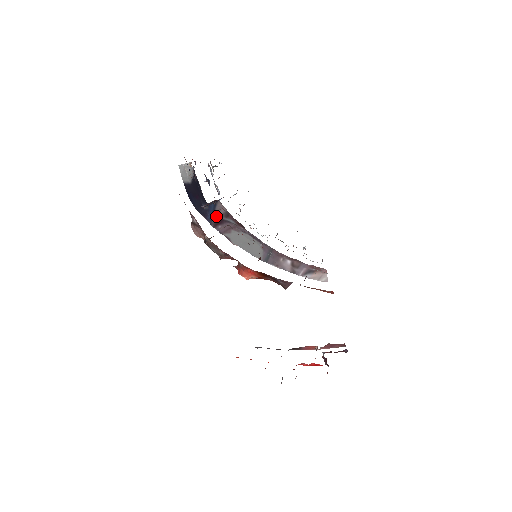
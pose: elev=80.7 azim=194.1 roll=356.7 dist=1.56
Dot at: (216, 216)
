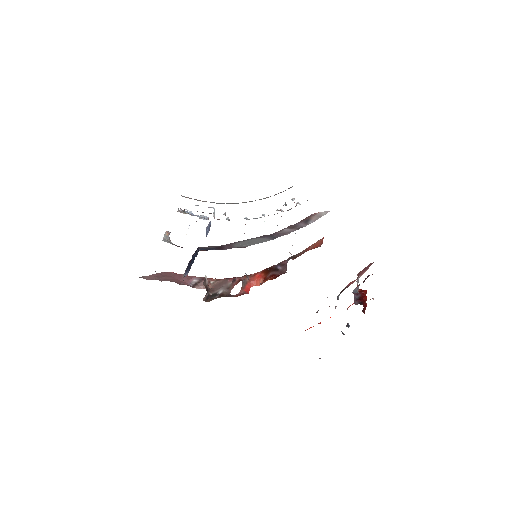
Dot at: (213, 248)
